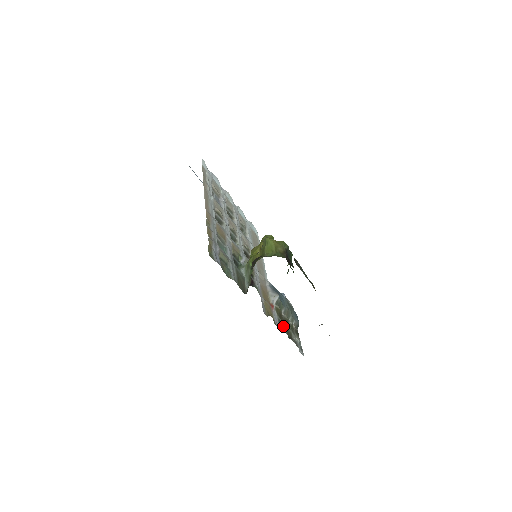
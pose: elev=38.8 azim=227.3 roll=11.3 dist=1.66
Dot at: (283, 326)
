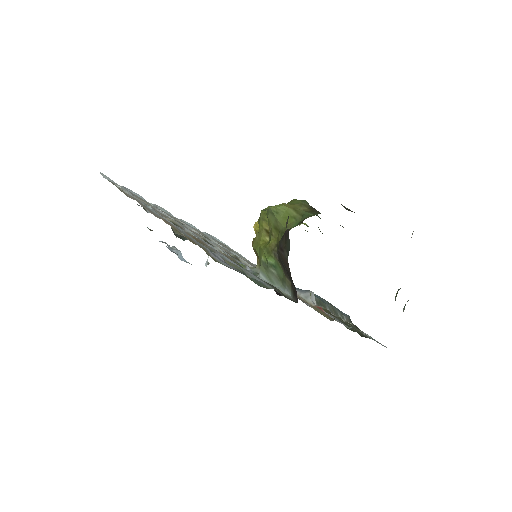
Dot at: (348, 326)
